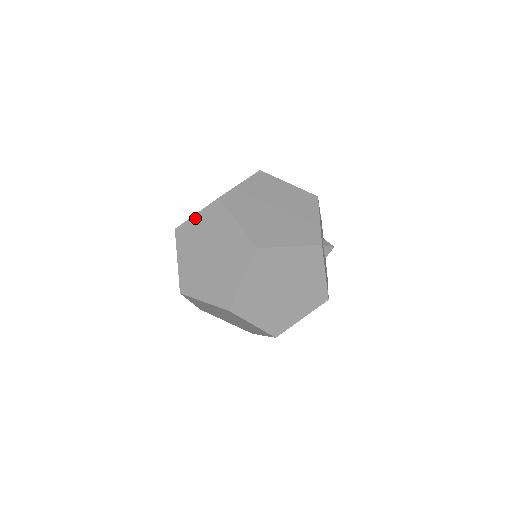
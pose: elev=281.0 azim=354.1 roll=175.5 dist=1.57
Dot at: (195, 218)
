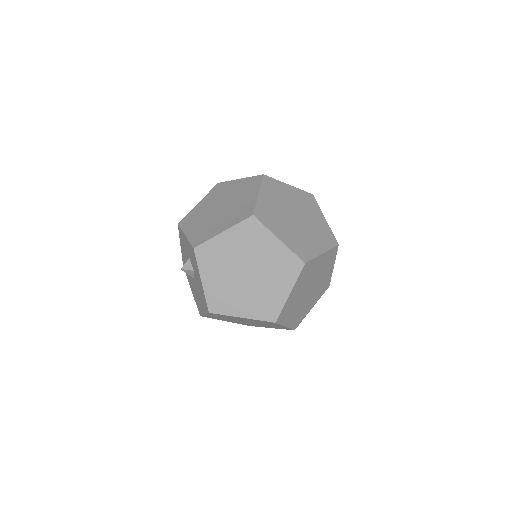
Dot at: (198, 205)
